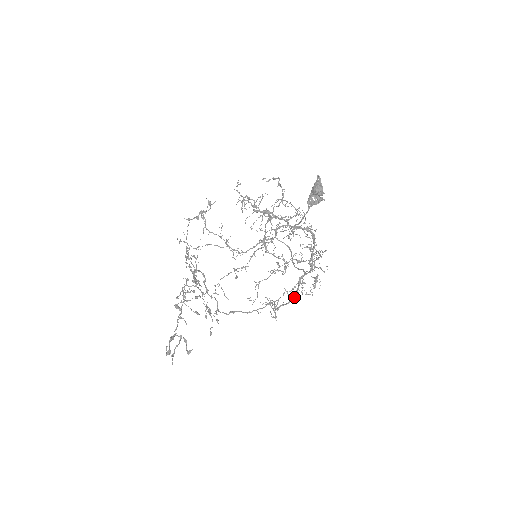
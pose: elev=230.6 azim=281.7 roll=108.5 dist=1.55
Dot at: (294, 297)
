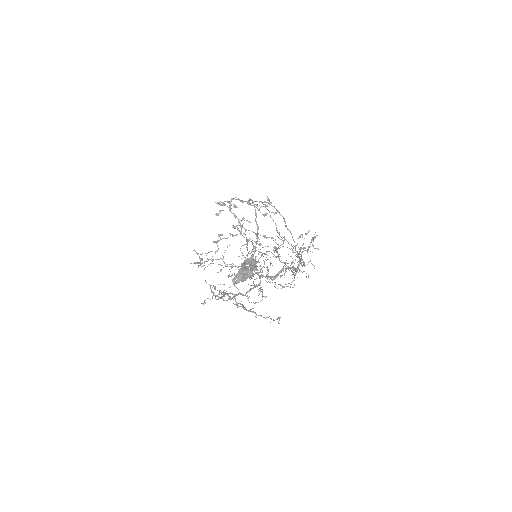
Dot at: occluded
